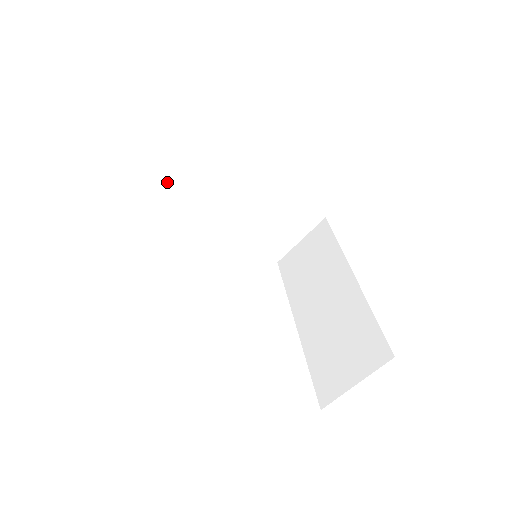
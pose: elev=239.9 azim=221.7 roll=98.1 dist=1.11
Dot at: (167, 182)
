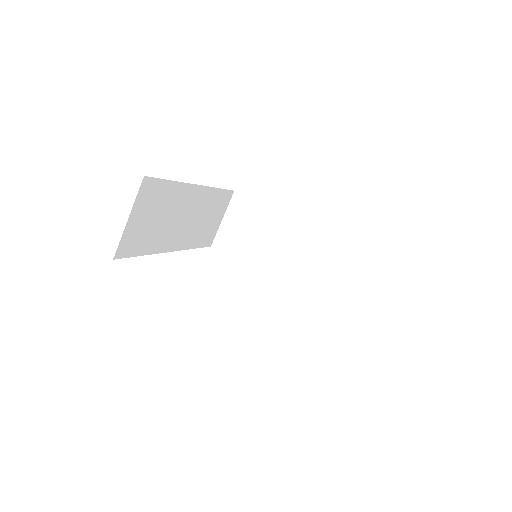
Dot at: (223, 247)
